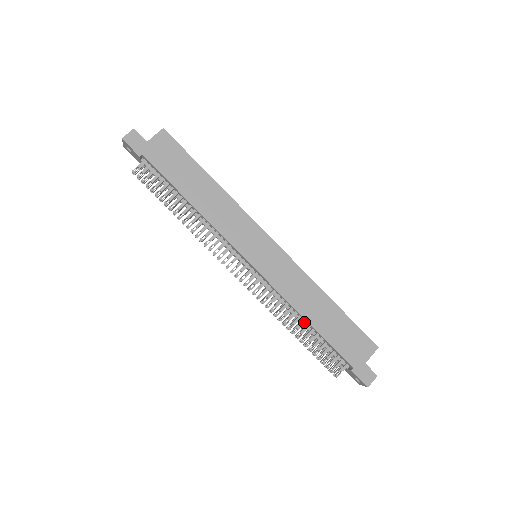
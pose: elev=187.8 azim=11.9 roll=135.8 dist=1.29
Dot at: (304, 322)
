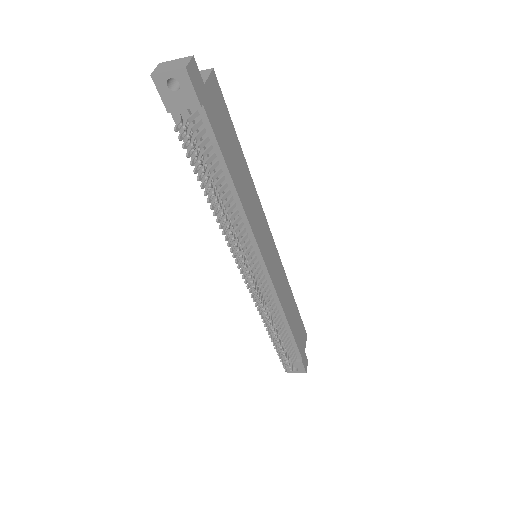
Dot at: (282, 324)
